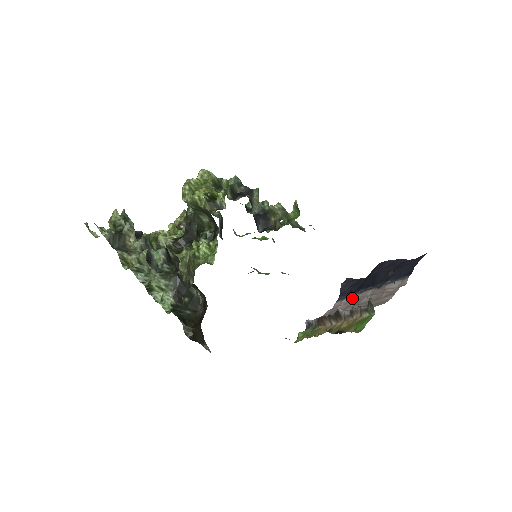
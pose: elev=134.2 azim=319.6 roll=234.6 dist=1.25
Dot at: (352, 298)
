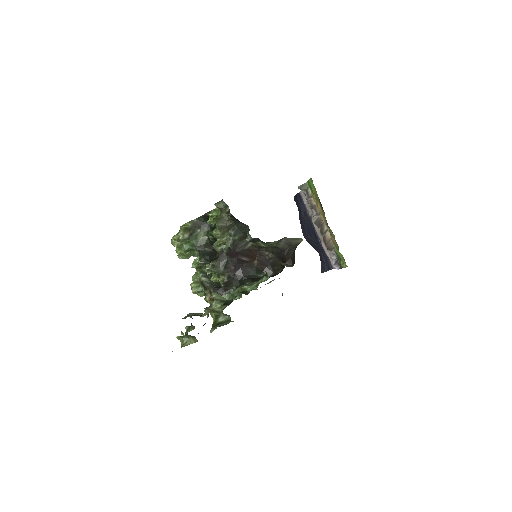
Dot at: (324, 245)
